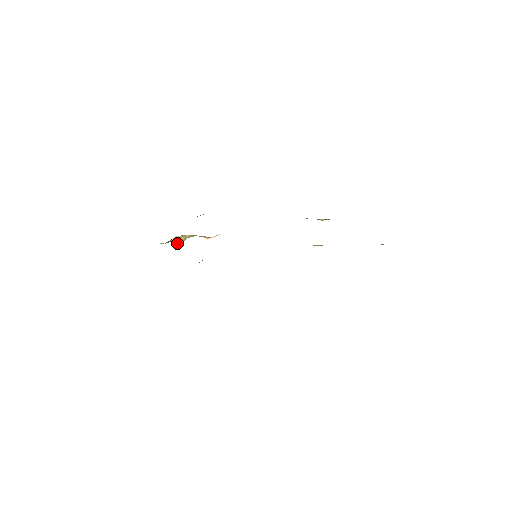
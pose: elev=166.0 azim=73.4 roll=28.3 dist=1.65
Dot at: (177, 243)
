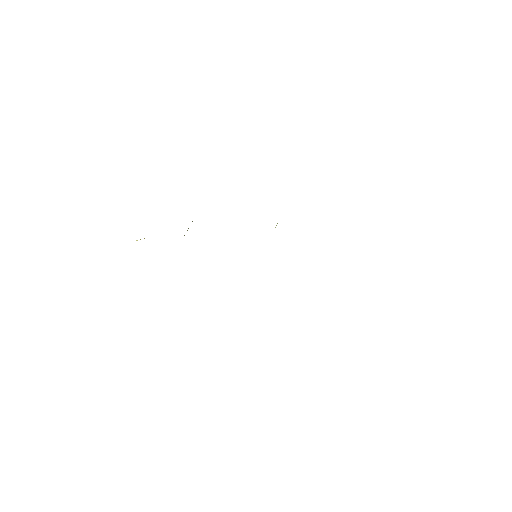
Dot at: occluded
